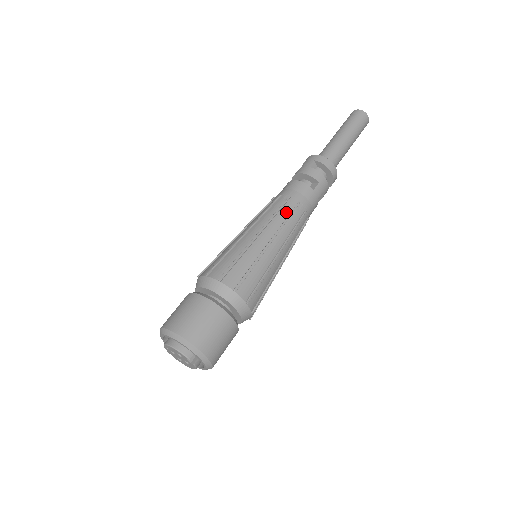
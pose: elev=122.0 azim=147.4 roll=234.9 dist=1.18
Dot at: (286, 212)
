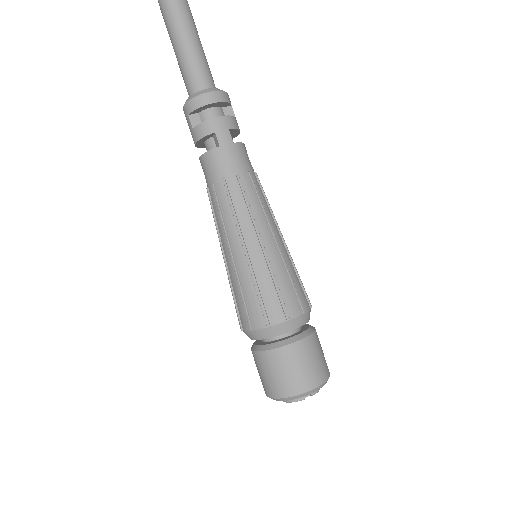
Dot at: (225, 203)
